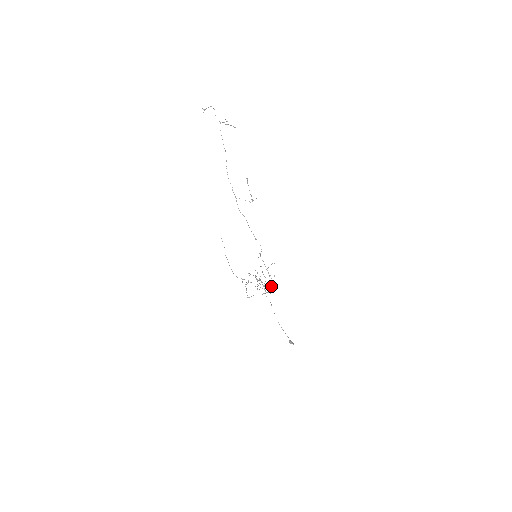
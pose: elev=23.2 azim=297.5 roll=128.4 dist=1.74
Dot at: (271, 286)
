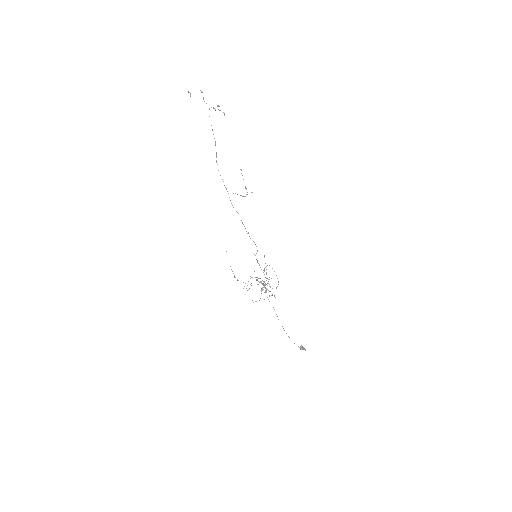
Dot at: (276, 288)
